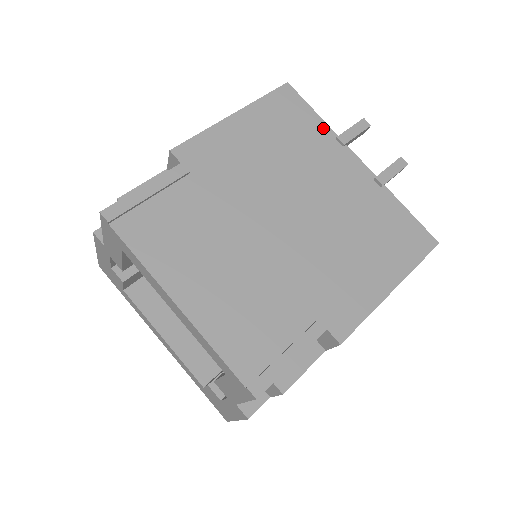
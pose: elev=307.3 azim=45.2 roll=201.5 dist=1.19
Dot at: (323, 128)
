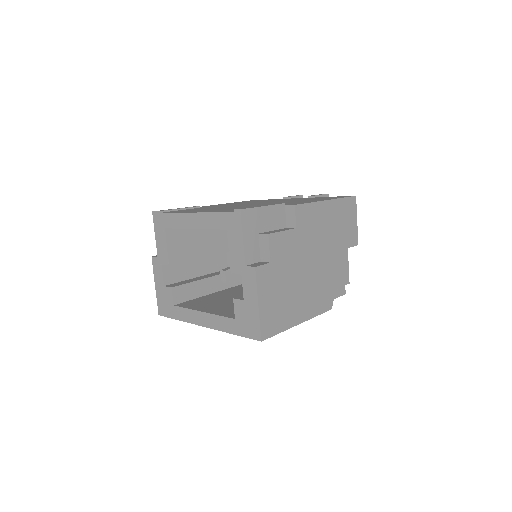
Dot at: (275, 199)
